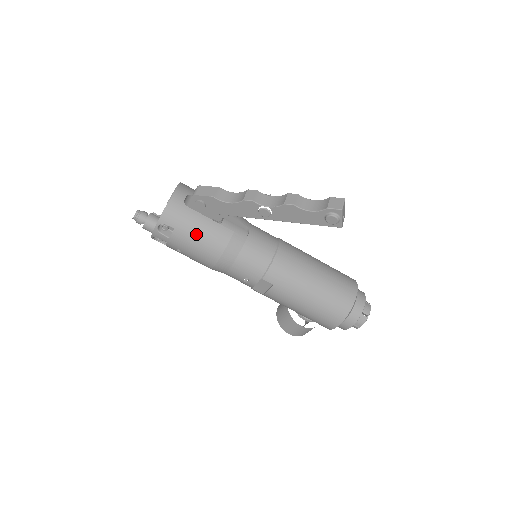
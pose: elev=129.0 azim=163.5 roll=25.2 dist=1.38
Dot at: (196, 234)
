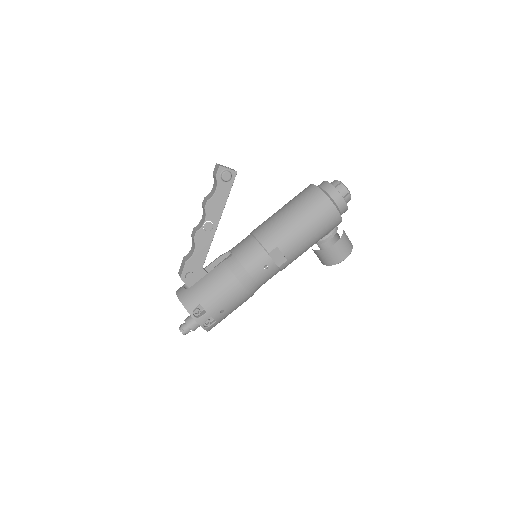
Dot at: (211, 289)
